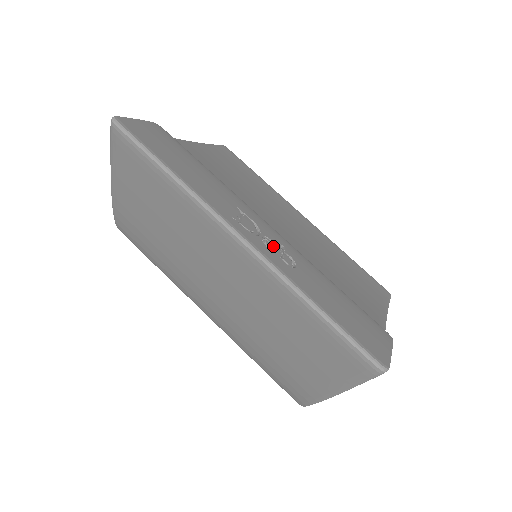
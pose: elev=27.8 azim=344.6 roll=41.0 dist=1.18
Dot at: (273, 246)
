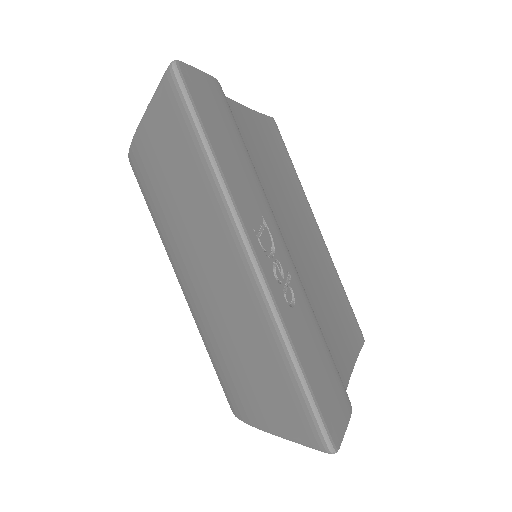
Dot at: (281, 274)
